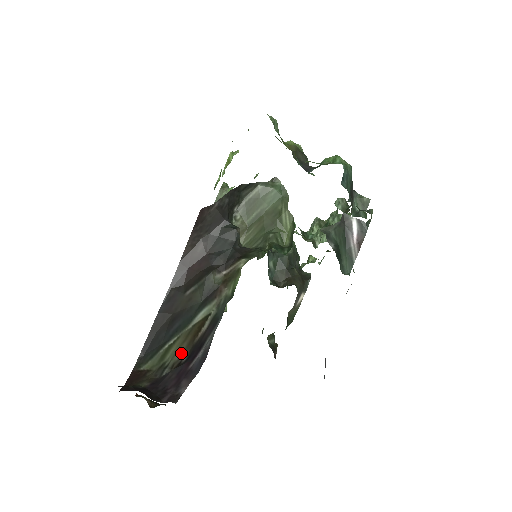
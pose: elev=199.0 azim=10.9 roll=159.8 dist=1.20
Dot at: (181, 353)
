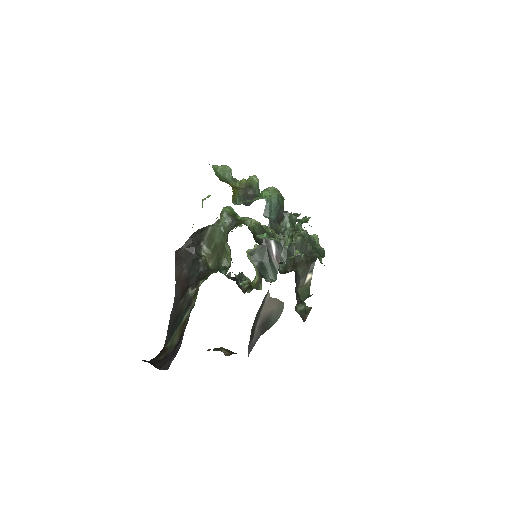
Dot at: (177, 339)
